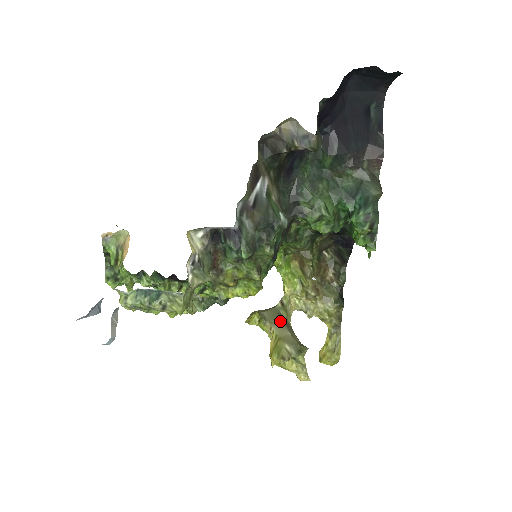
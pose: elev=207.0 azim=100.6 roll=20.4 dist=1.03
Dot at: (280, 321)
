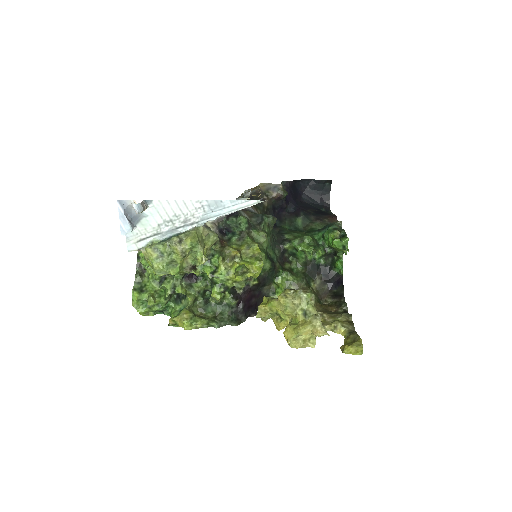
Dot at: occluded
